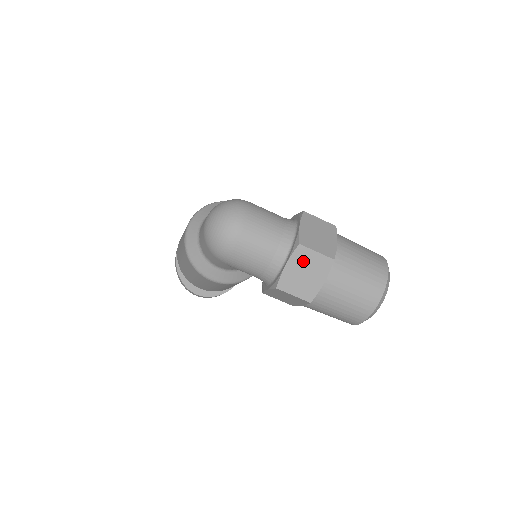
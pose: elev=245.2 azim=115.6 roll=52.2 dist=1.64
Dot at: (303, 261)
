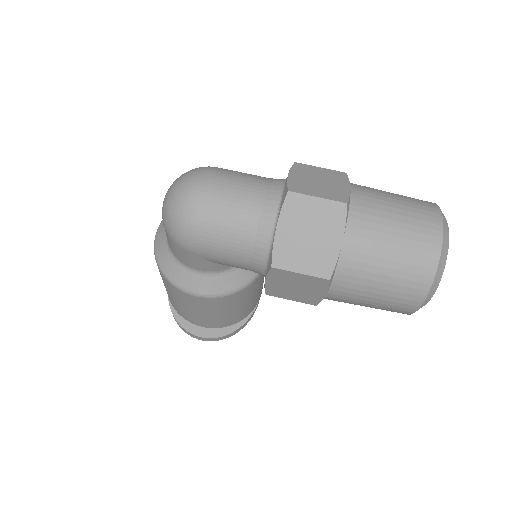
Dot at: (301, 216)
